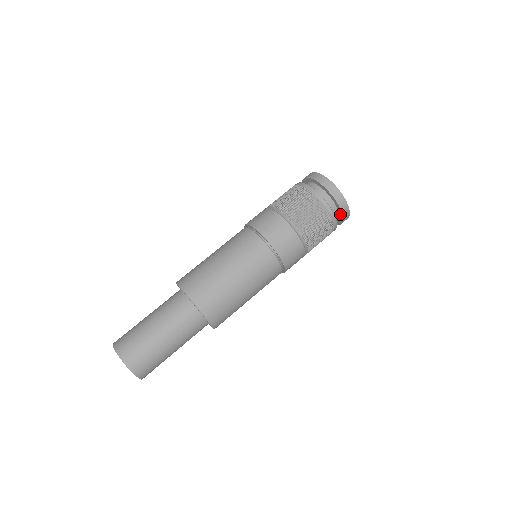
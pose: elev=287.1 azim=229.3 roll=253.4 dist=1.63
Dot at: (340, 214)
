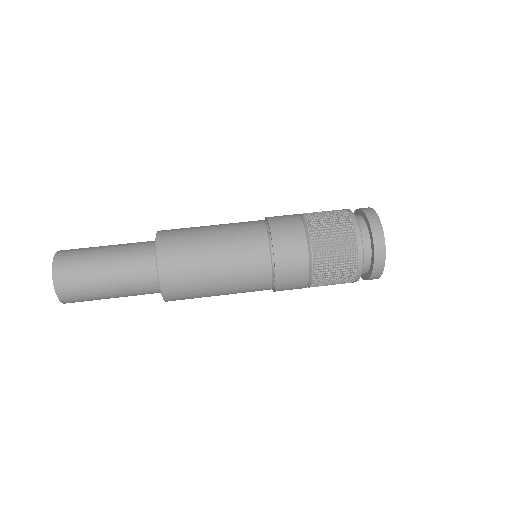
Dot at: (368, 227)
